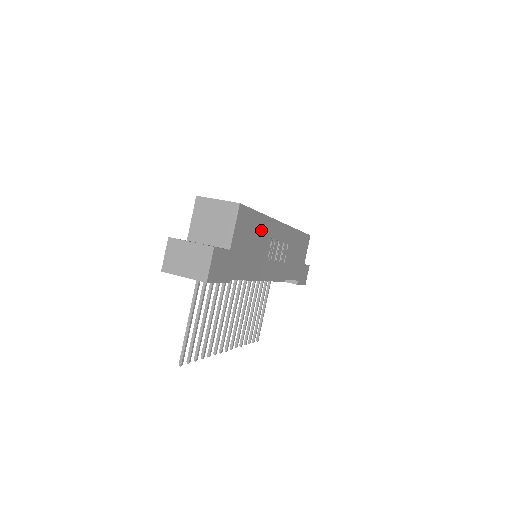
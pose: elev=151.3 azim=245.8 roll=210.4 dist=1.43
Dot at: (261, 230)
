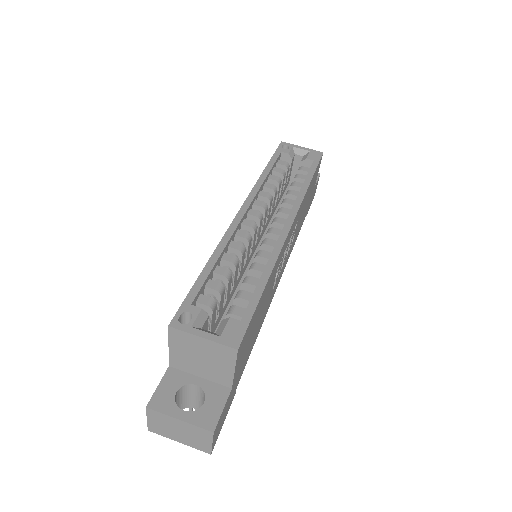
Dot at: (266, 293)
